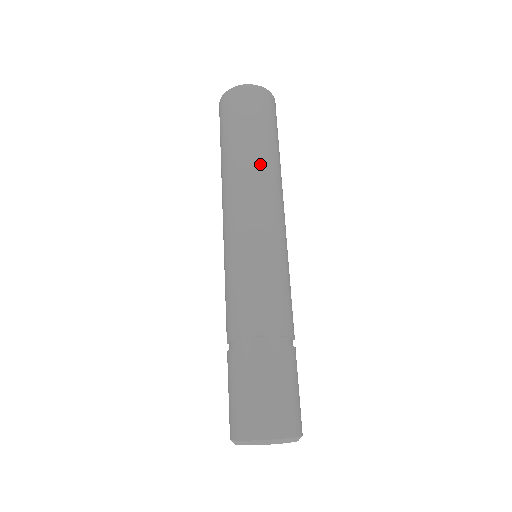
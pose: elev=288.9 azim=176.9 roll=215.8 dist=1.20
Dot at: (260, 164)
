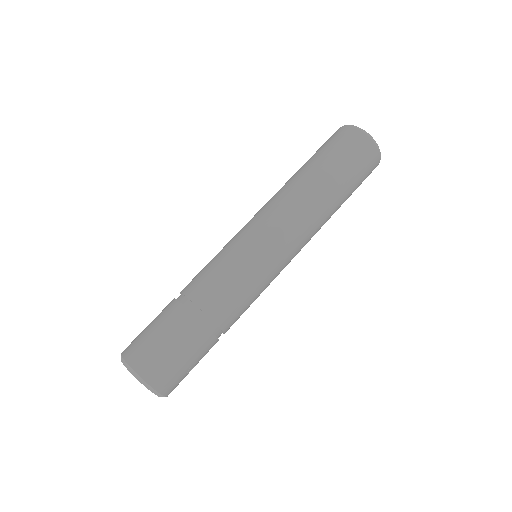
Dot at: (296, 182)
